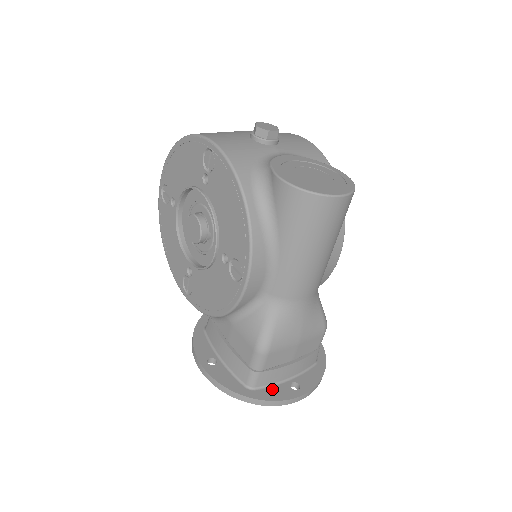
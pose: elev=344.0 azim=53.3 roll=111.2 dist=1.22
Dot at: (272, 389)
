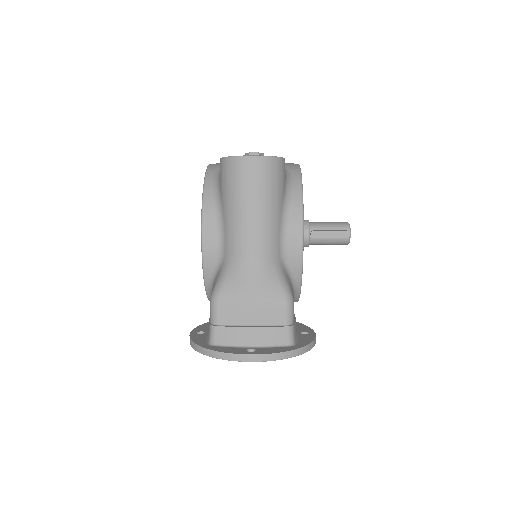
Dot at: (228, 348)
